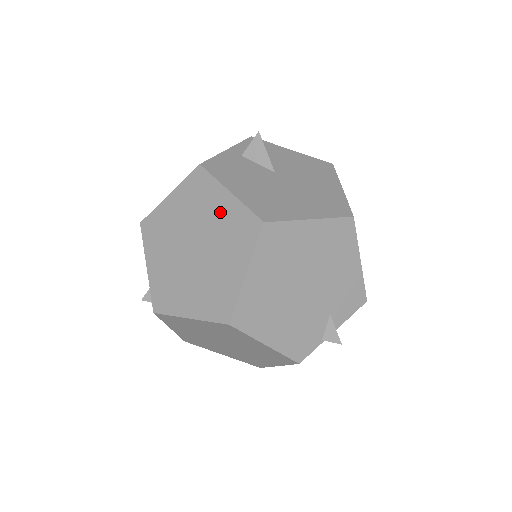
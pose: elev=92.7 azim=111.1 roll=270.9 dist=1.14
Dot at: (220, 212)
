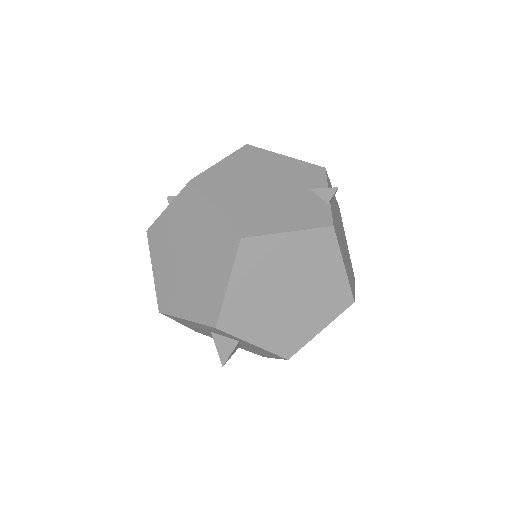
Dot at: (174, 221)
